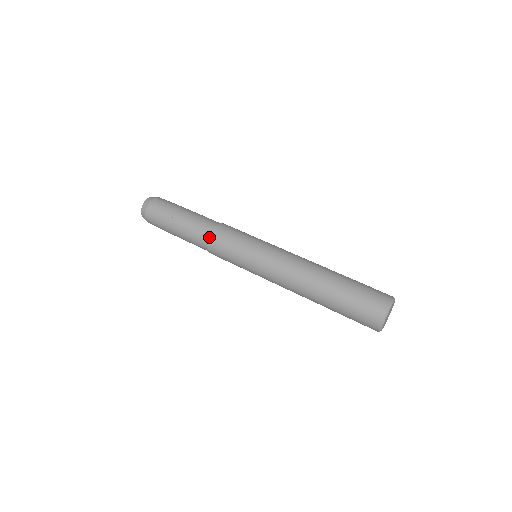
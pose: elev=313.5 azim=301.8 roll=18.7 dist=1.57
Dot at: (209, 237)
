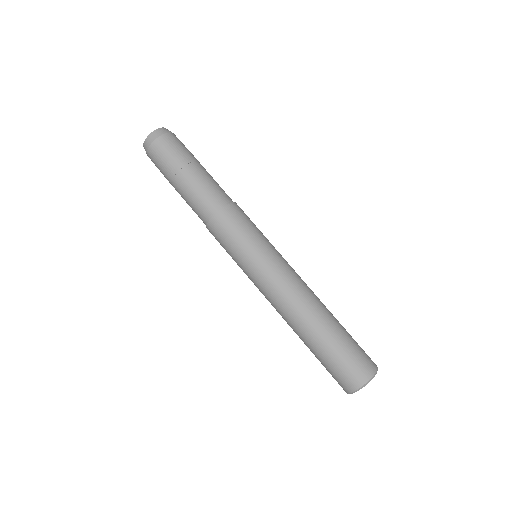
Dot at: (216, 213)
